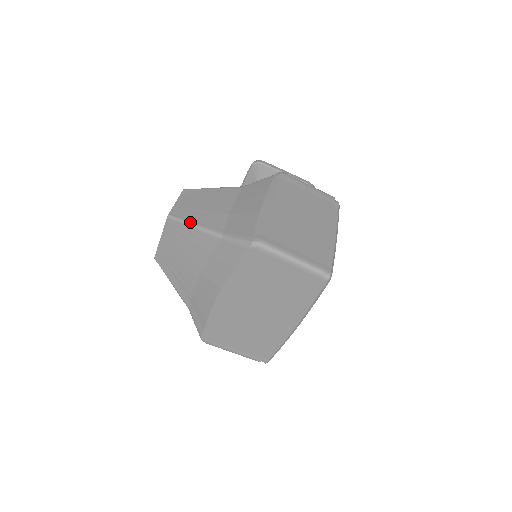
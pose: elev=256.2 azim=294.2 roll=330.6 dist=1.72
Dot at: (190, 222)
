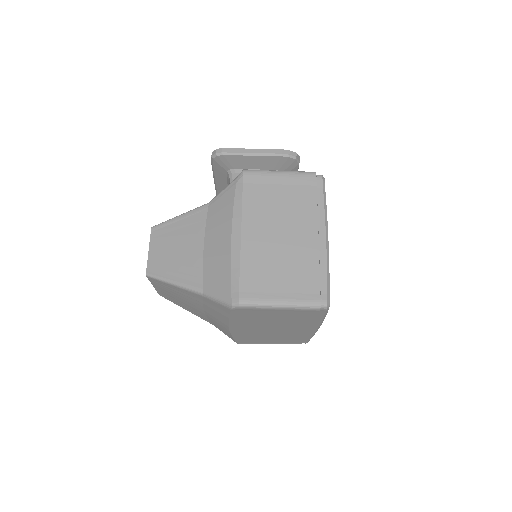
Dot at: (168, 280)
